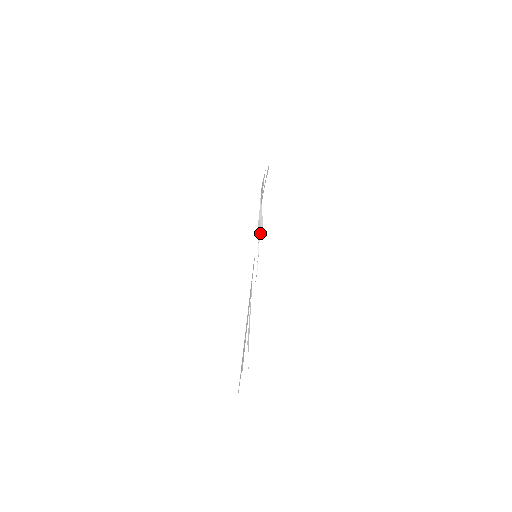
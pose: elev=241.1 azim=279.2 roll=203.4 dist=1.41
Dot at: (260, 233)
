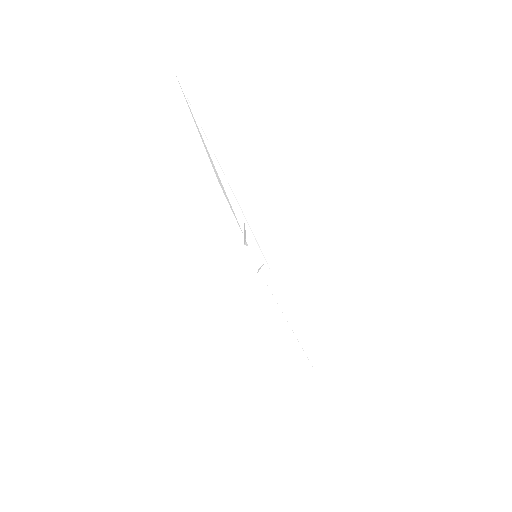
Dot at: occluded
